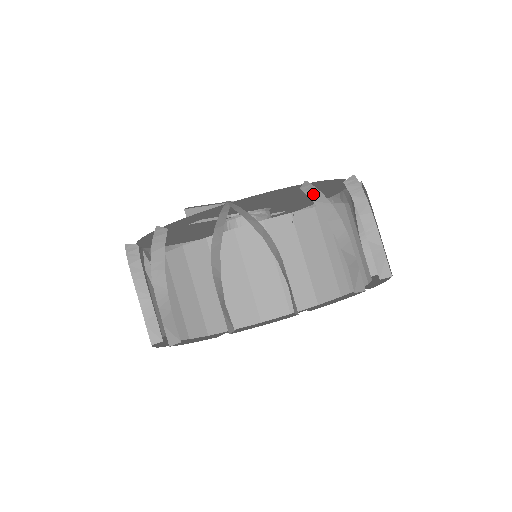
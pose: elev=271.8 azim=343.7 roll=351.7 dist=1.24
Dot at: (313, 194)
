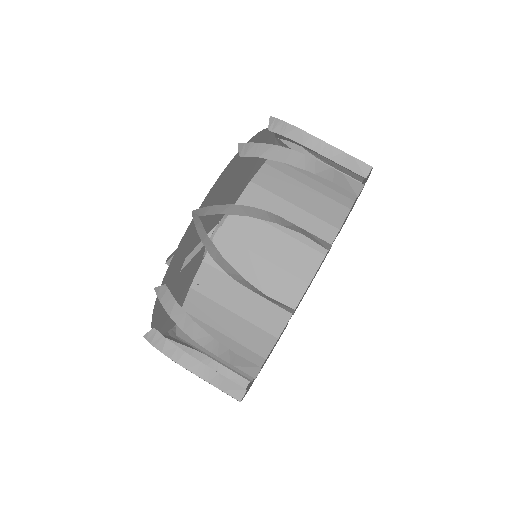
Dot at: (253, 151)
